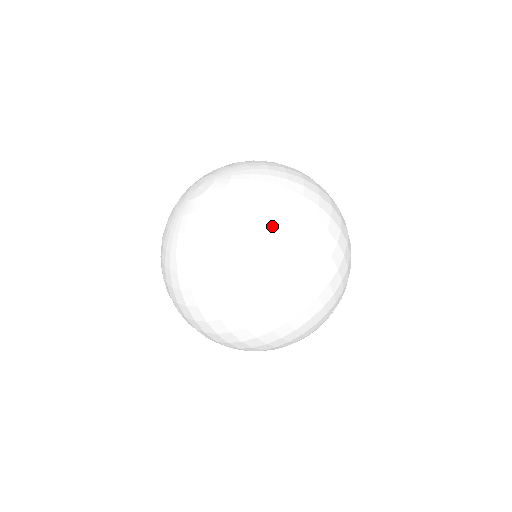
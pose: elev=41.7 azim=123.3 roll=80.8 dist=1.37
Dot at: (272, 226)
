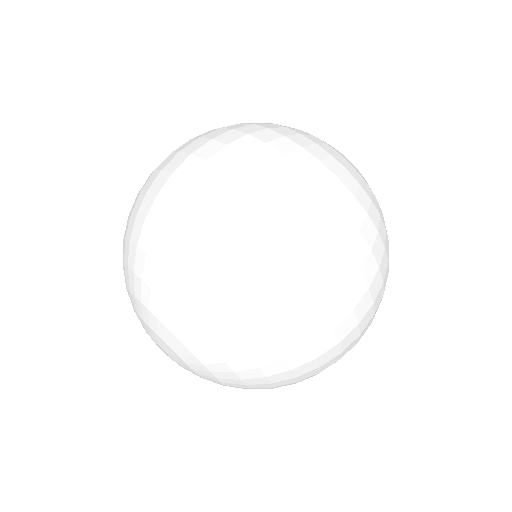
Dot at: (279, 376)
